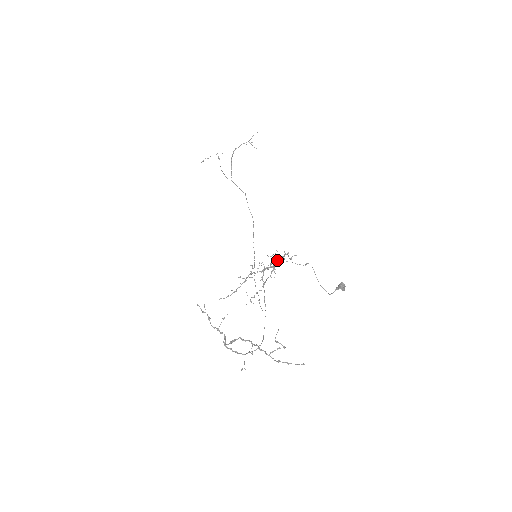
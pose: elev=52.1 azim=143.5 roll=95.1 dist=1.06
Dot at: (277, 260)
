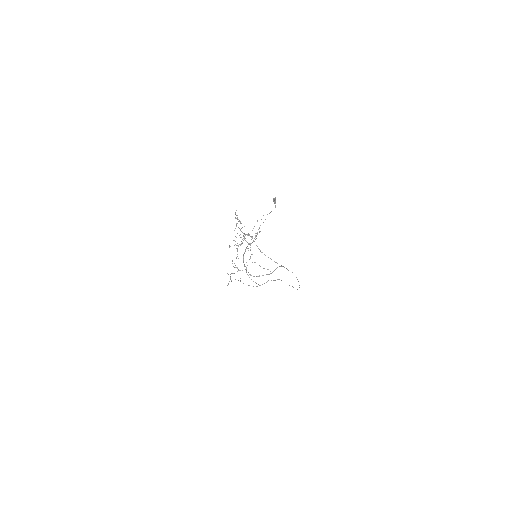
Dot at: occluded
